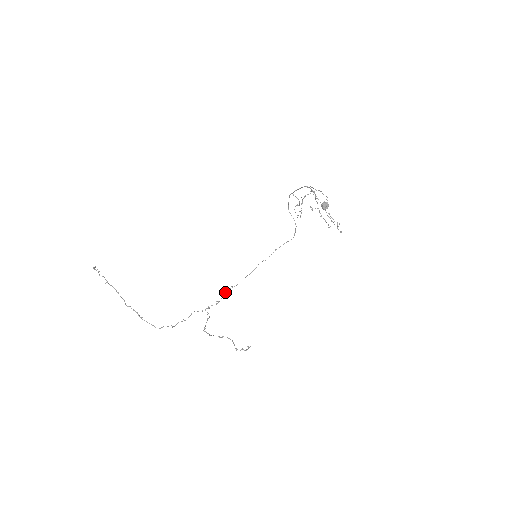
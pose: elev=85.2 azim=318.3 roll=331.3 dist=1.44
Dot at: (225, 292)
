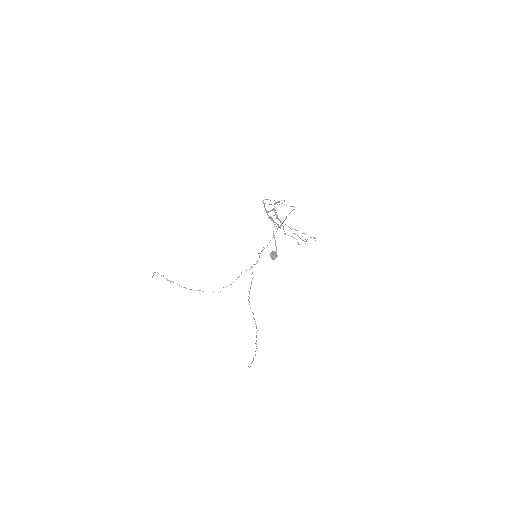
Dot at: occluded
